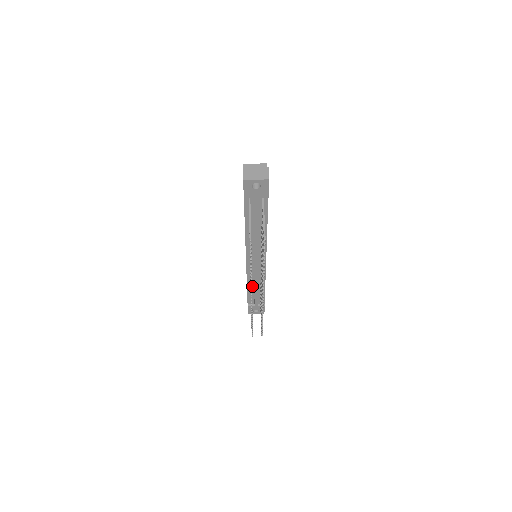
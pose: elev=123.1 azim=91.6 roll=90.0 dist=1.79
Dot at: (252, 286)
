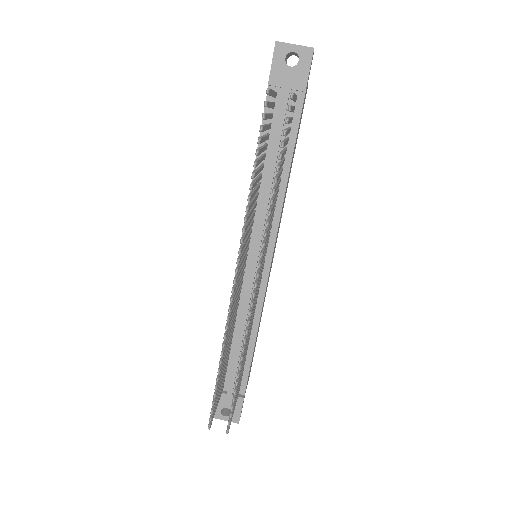
Dot at: (234, 335)
